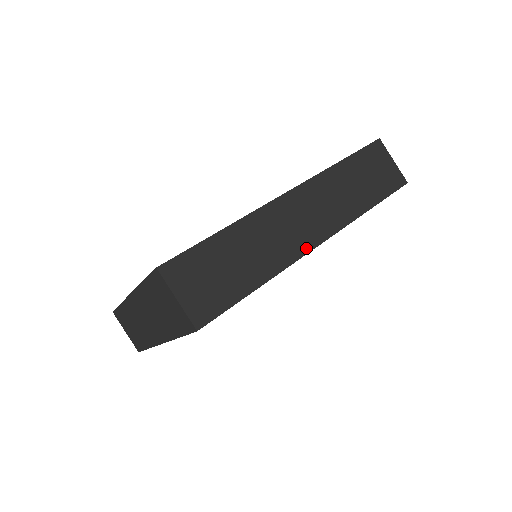
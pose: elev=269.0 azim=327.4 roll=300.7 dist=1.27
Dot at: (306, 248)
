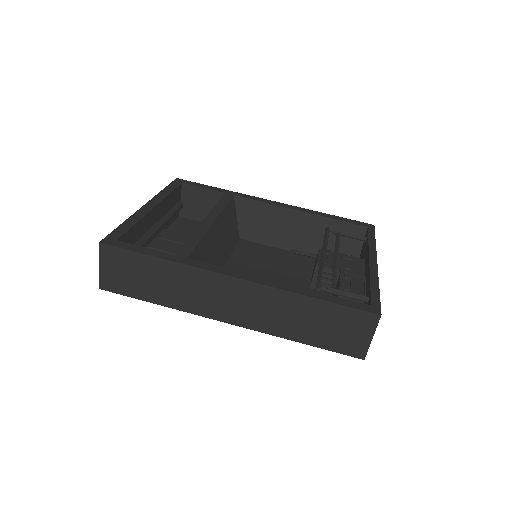
Dot at: (213, 315)
